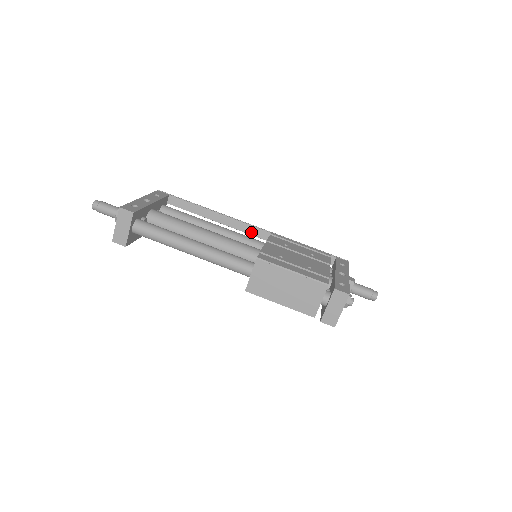
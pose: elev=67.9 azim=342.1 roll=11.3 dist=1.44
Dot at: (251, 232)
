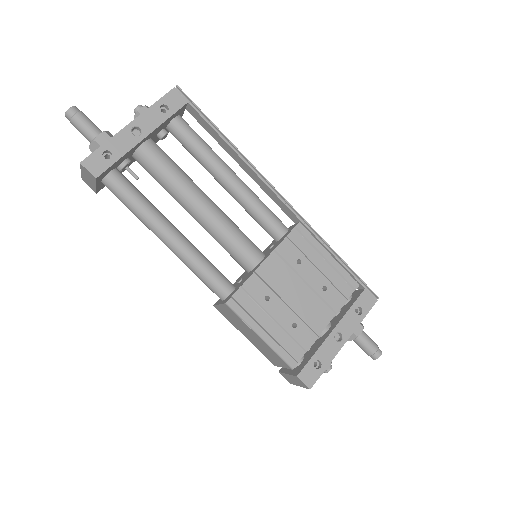
Dot at: (278, 203)
